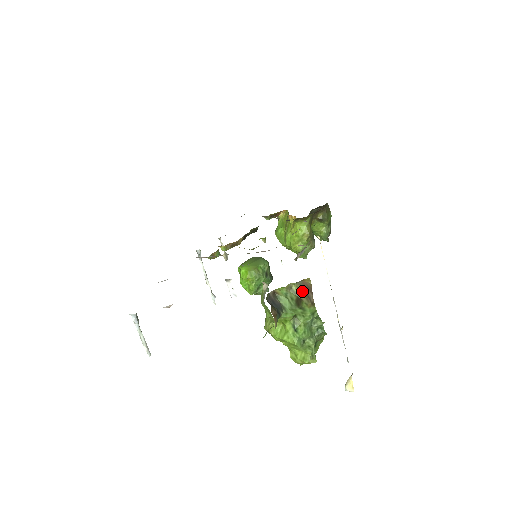
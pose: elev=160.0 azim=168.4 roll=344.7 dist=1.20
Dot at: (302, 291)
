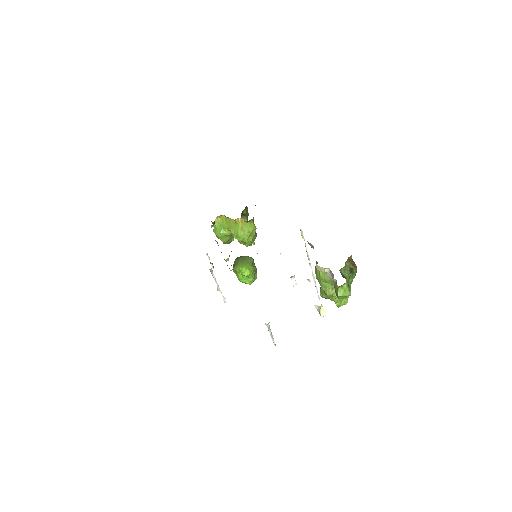
Dot at: (350, 264)
